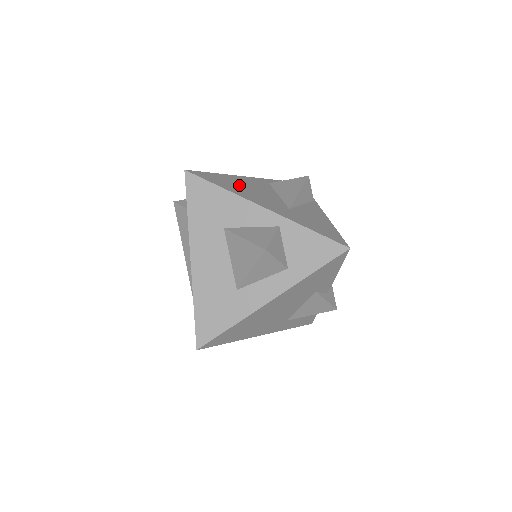
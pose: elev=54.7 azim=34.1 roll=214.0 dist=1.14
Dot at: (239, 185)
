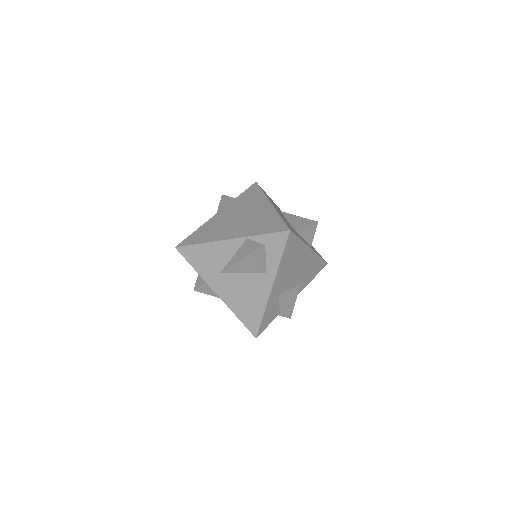
Dot at: occluded
